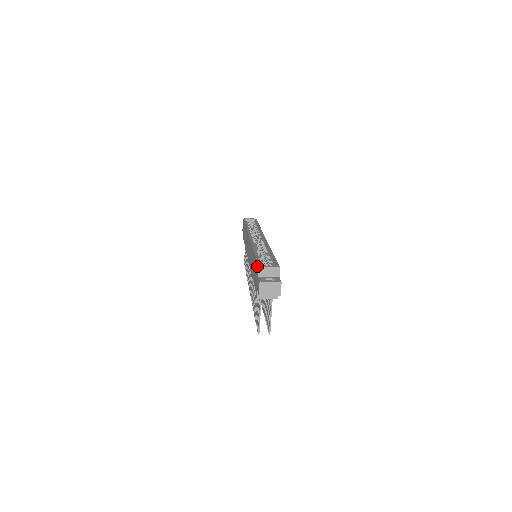
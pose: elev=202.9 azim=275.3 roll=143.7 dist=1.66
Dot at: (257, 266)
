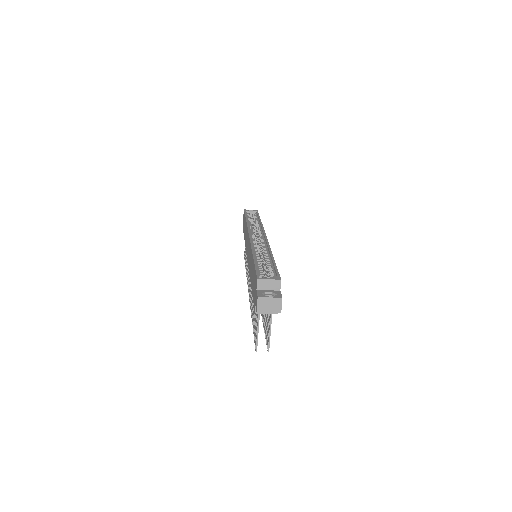
Dot at: (255, 277)
